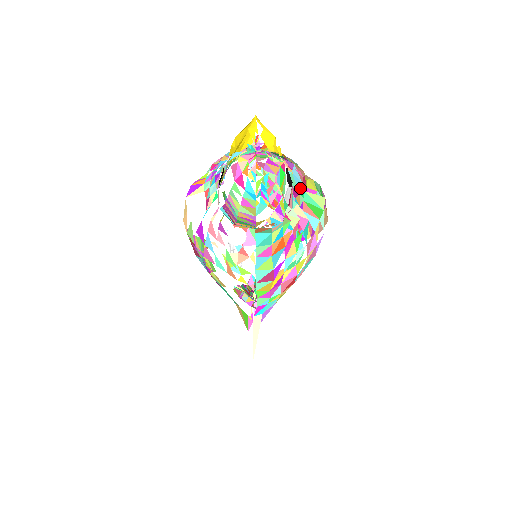
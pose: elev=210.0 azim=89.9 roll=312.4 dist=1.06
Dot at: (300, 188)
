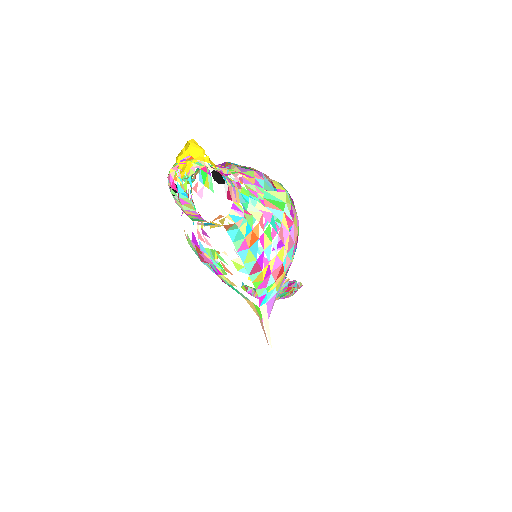
Dot at: occluded
